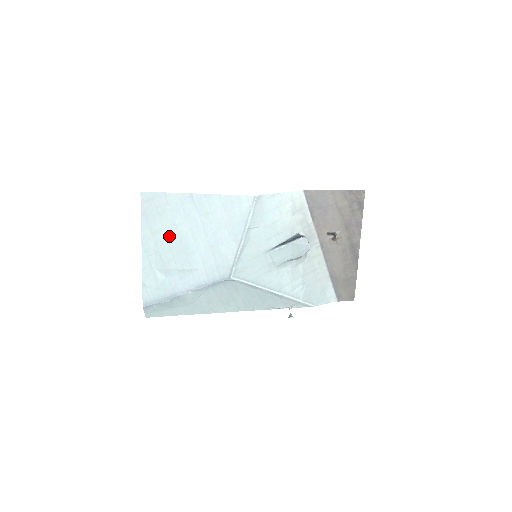
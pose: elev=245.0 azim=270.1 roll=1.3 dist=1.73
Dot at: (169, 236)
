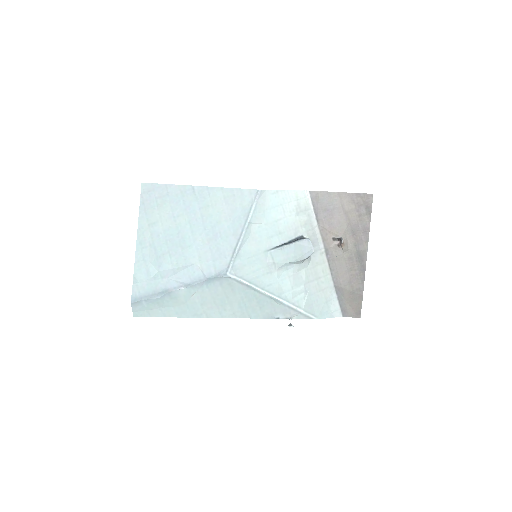
Dot at: (166, 228)
